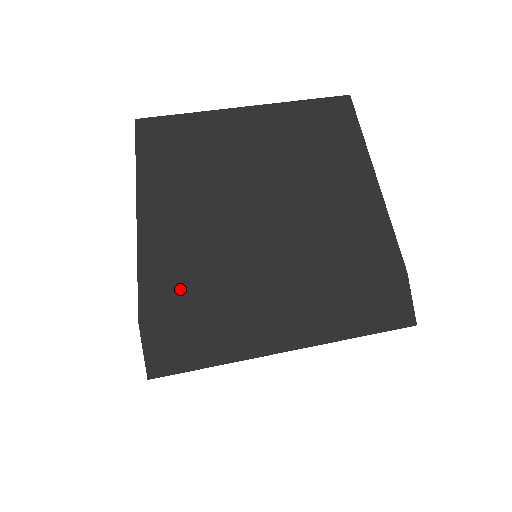
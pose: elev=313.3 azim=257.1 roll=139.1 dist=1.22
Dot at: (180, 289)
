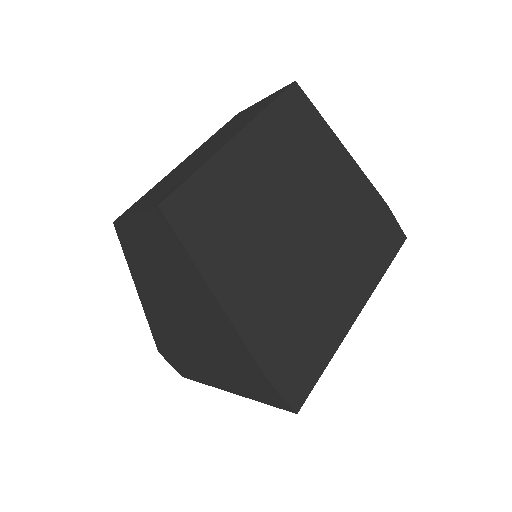
Dot at: (278, 329)
